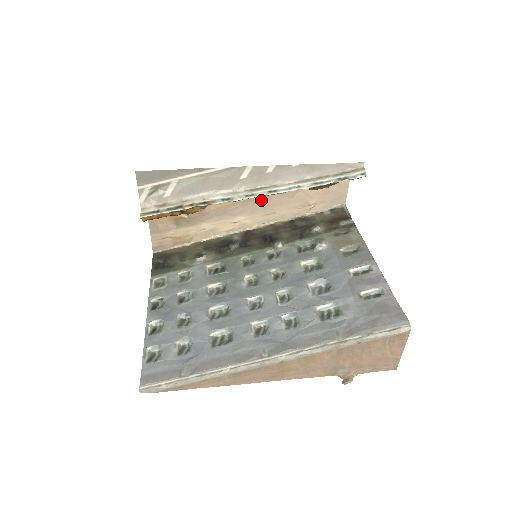
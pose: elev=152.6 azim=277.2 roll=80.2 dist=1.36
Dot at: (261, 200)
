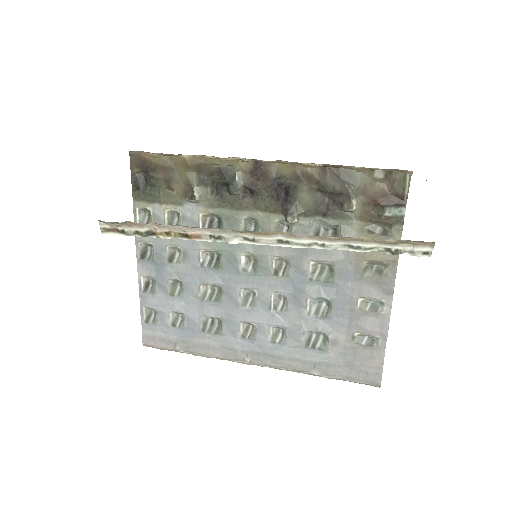
Dot at: occluded
